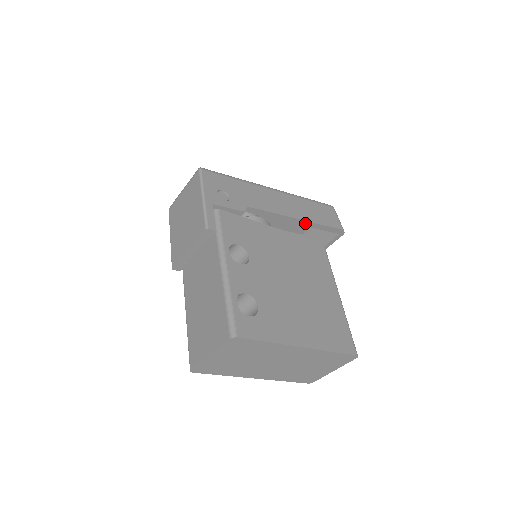
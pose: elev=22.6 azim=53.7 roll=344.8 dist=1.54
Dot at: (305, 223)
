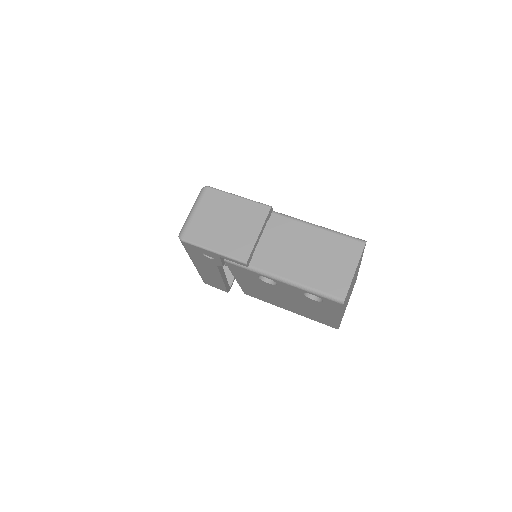
Dot at: occluded
